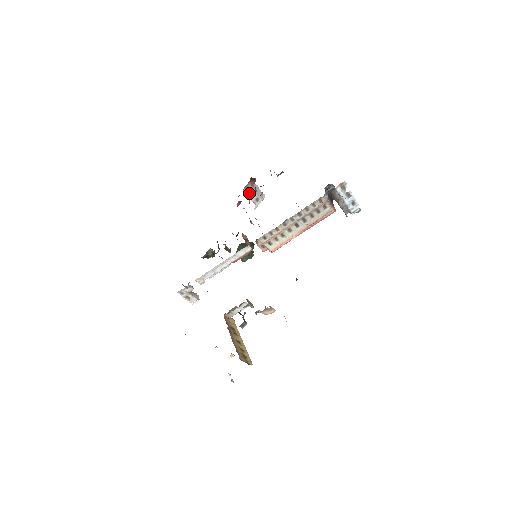
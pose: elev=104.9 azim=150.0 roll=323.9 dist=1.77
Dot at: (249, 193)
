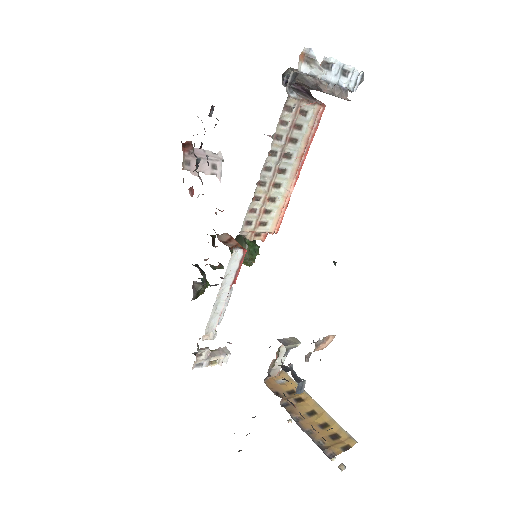
Dot at: (195, 167)
